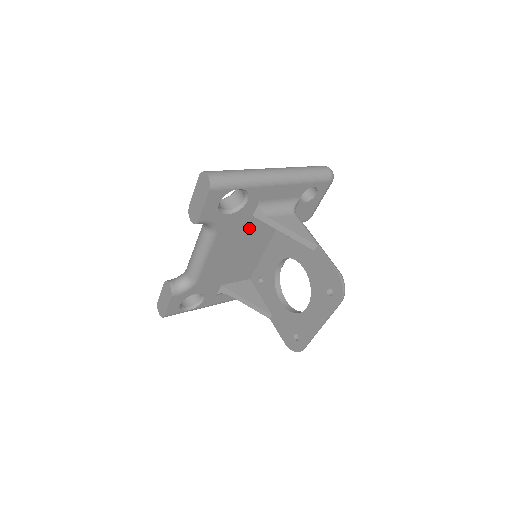
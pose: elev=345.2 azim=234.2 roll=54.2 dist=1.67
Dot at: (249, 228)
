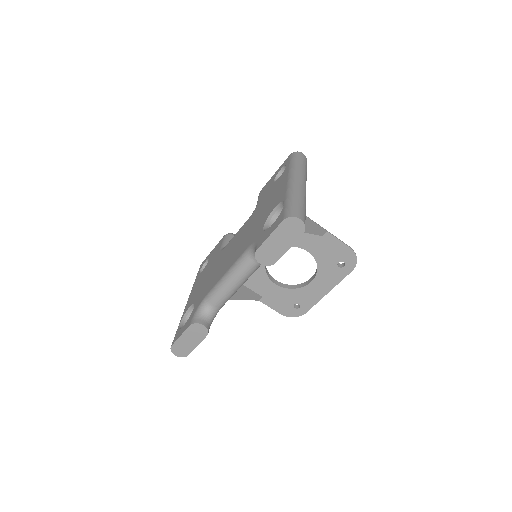
Dot at: occluded
